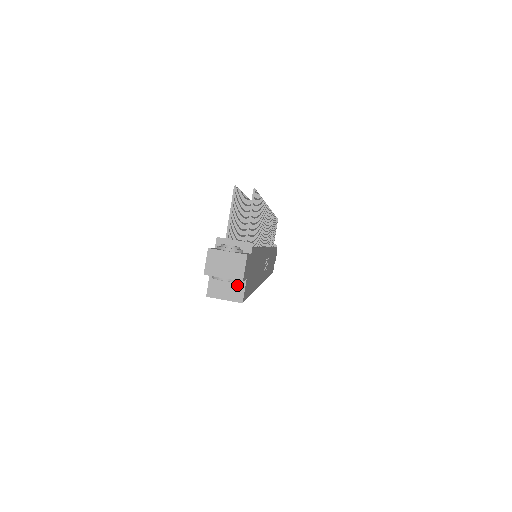
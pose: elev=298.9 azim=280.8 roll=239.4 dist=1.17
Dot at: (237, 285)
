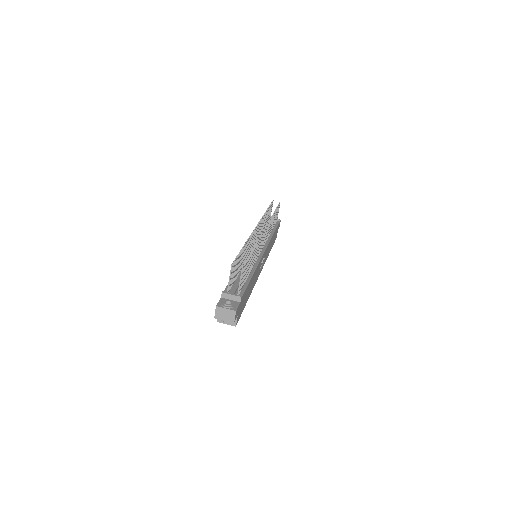
Dot at: occluded
